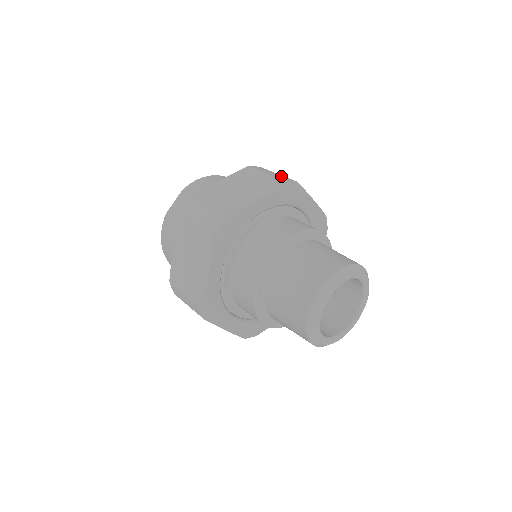
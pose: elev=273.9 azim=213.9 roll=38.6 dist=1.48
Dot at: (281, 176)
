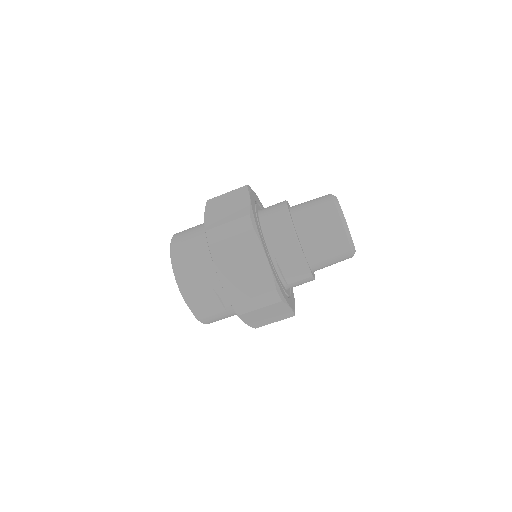
Dot at: (237, 225)
